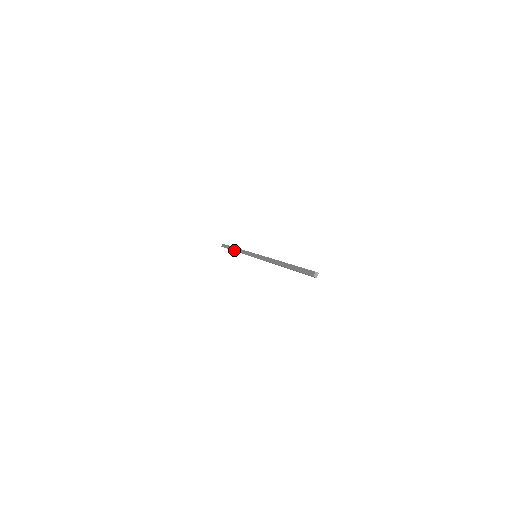
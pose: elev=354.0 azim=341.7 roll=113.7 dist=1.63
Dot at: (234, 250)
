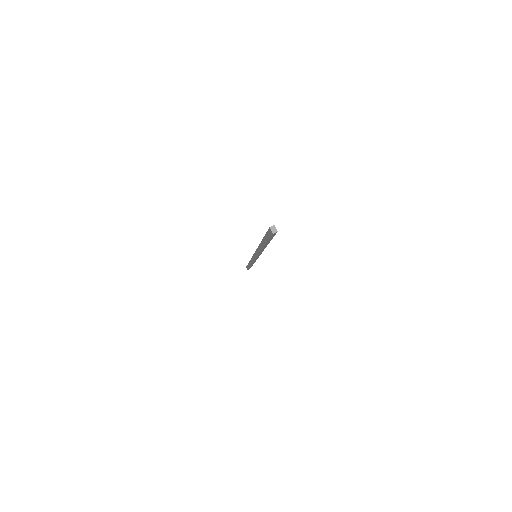
Dot at: occluded
